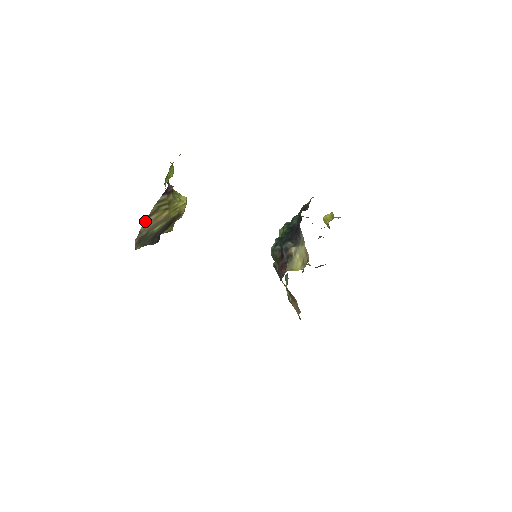
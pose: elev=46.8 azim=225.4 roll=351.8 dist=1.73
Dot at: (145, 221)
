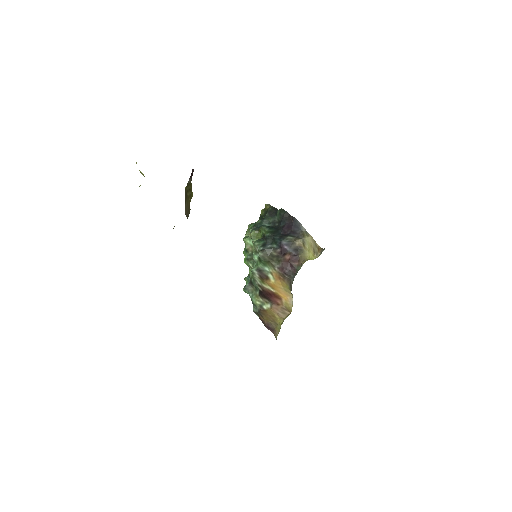
Dot at: (185, 206)
